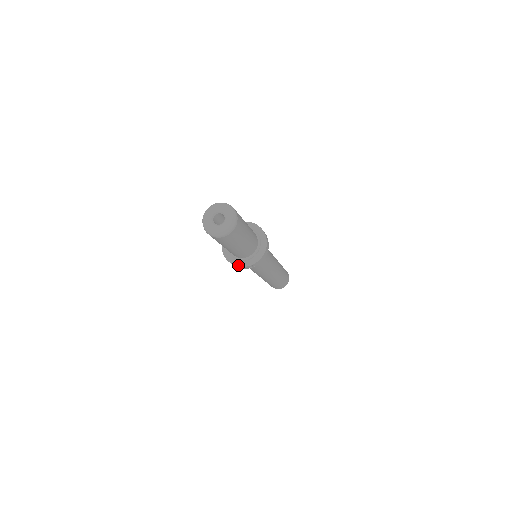
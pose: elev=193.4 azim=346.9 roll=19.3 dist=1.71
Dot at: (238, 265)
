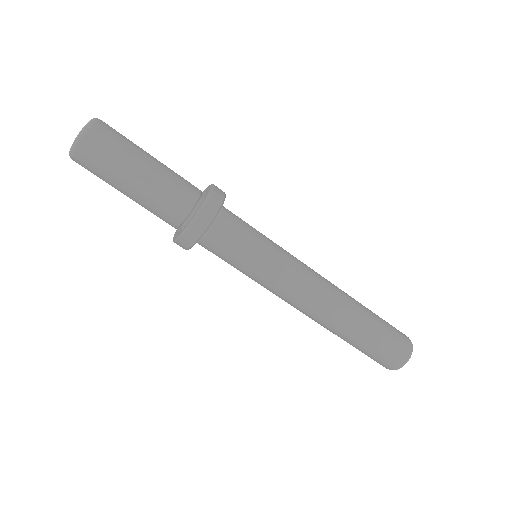
Dot at: (201, 206)
